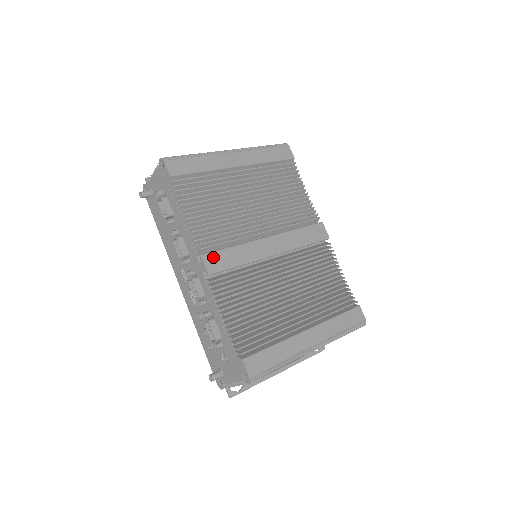
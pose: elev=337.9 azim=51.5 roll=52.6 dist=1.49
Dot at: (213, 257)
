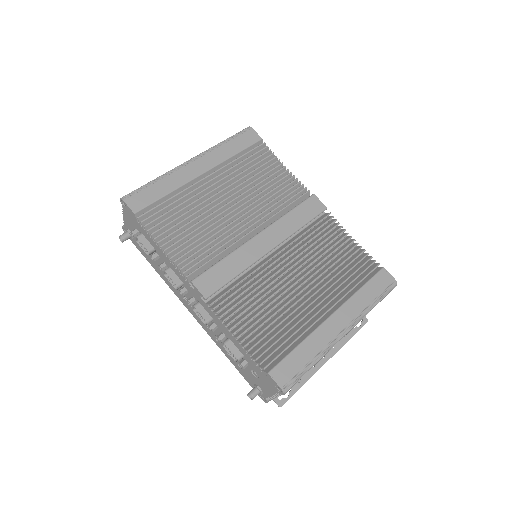
Dot at: (205, 278)
